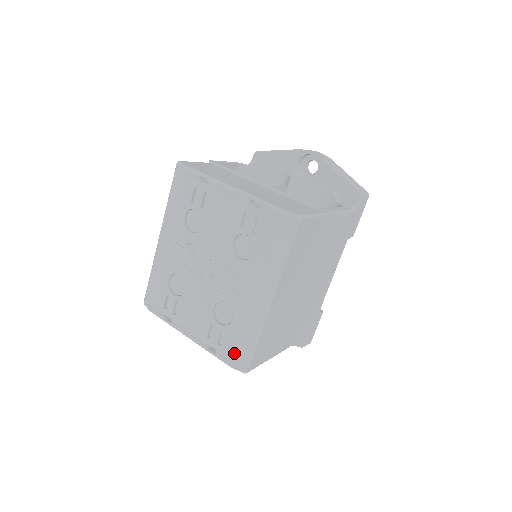
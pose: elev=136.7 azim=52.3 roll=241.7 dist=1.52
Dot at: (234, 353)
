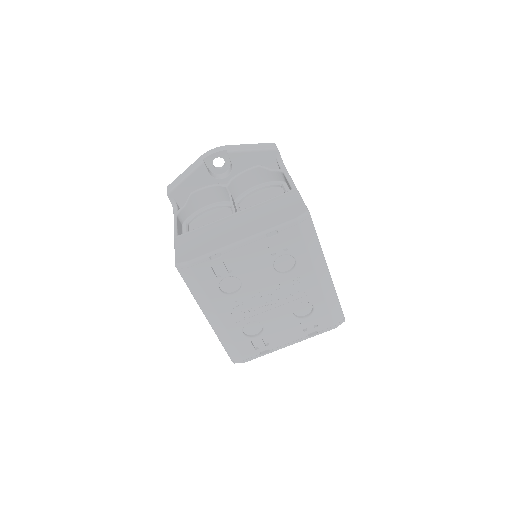
Dot at: (331, 320)
